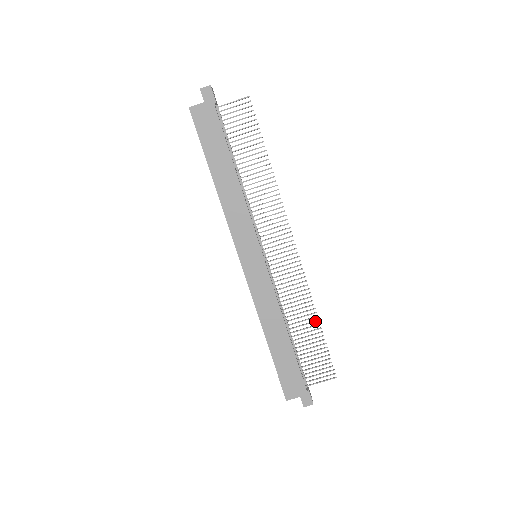
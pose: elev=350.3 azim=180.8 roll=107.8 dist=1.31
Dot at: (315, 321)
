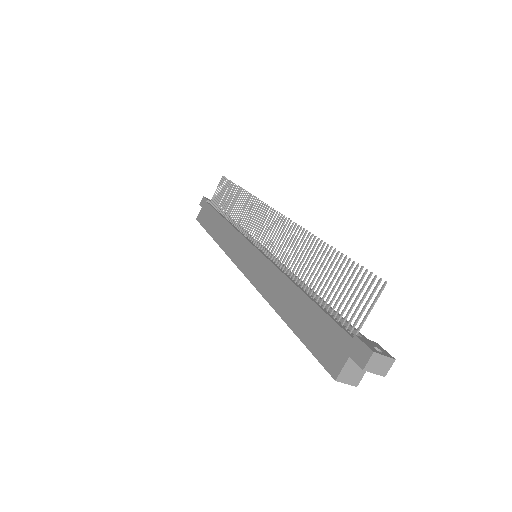
Dot at: (321, 247)
